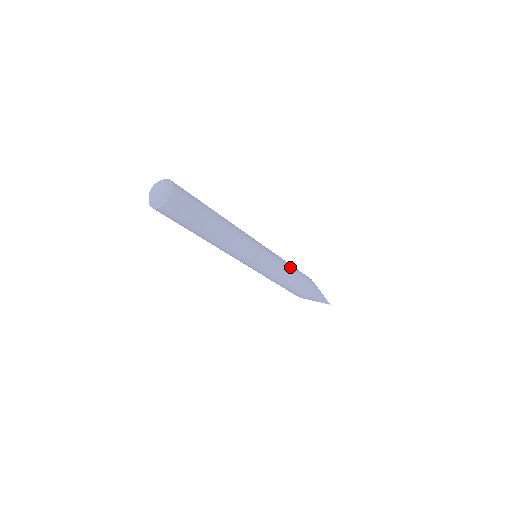
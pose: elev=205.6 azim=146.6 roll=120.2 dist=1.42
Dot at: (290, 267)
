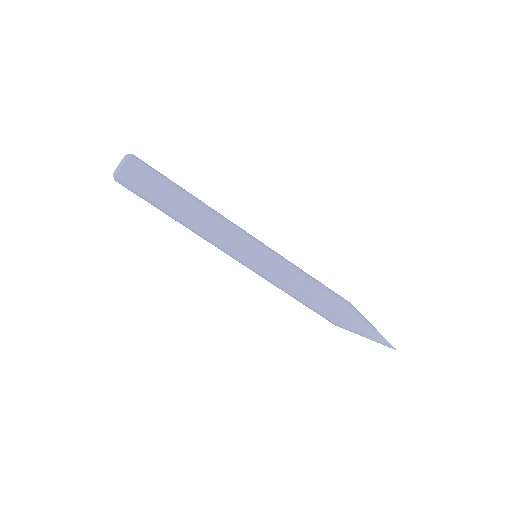
Dot at: (305, 280)
